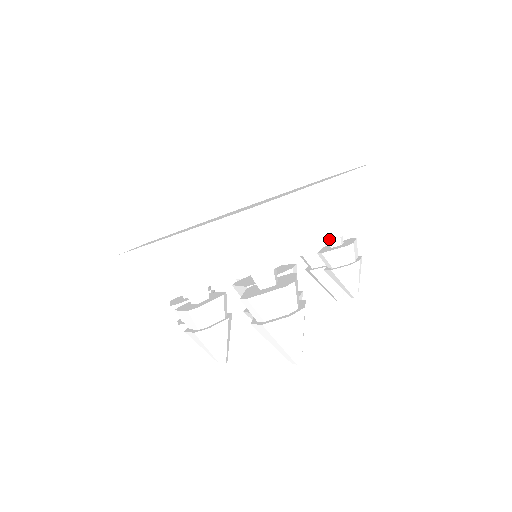
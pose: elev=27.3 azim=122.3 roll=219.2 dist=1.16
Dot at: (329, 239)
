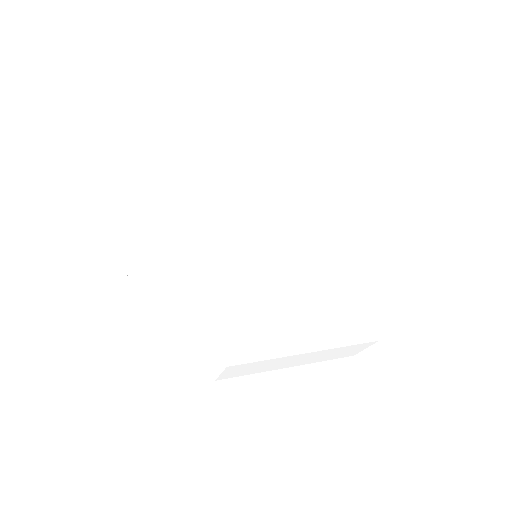
Dot at: occluded
